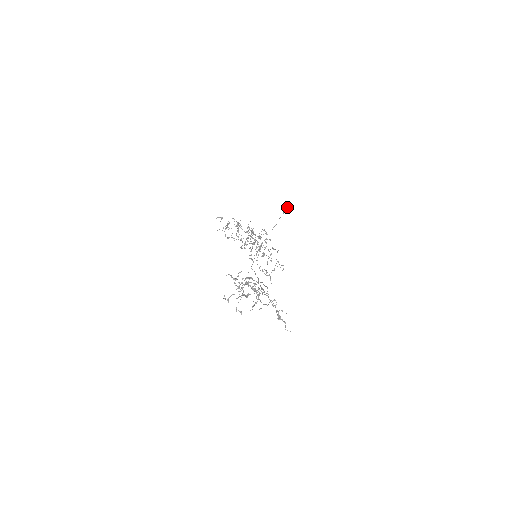
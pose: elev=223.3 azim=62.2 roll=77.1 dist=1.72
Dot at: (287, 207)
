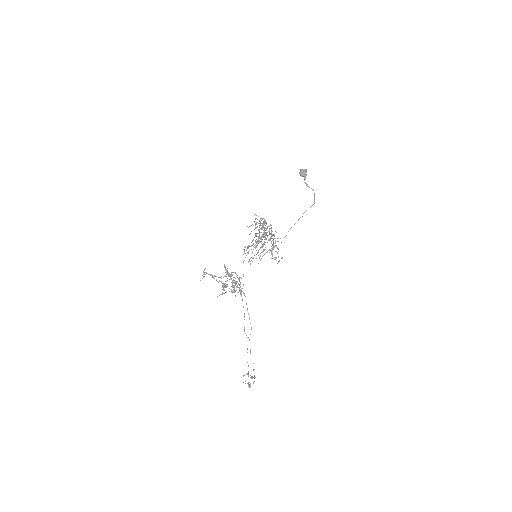
Dot at: occluded
